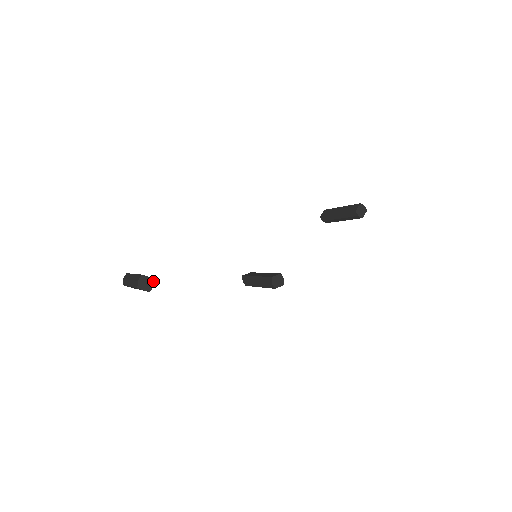
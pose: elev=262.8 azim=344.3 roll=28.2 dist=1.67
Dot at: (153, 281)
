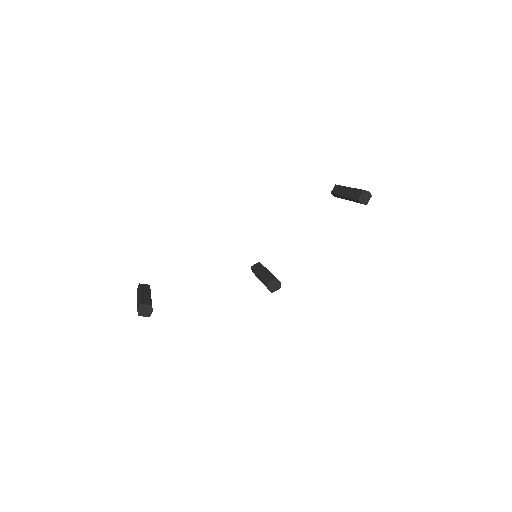
Dot at: (151, 307)
